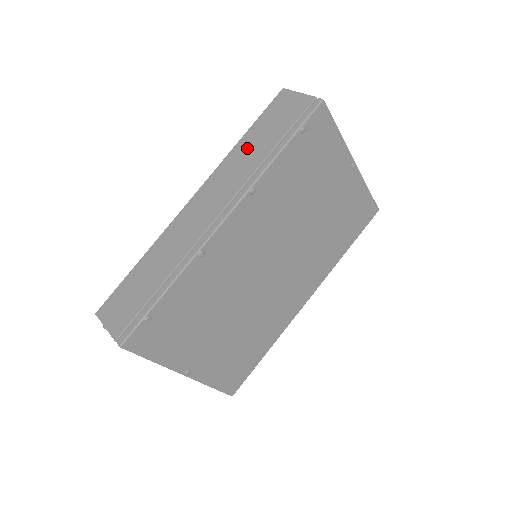
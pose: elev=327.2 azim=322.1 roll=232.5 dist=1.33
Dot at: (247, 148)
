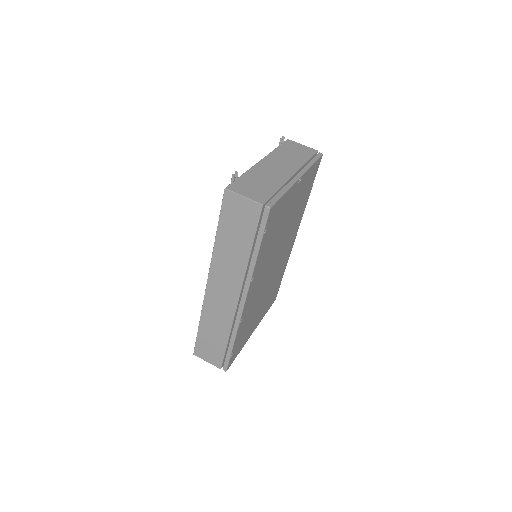
Dot at: (227, 247)
